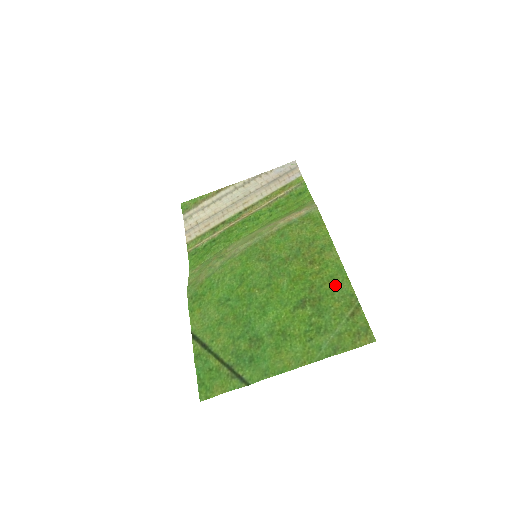
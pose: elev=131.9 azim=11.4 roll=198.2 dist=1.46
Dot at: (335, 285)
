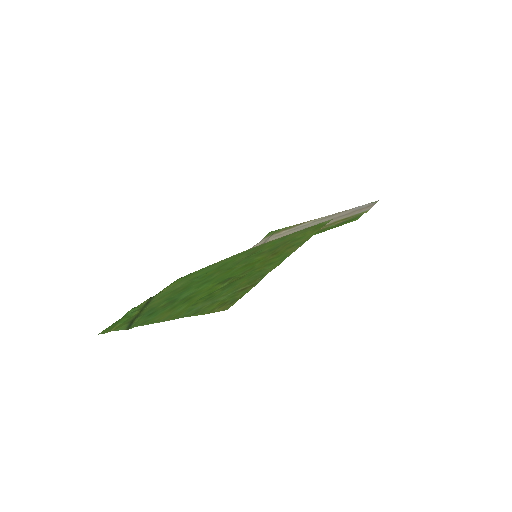
Dot at: (264, 269)
